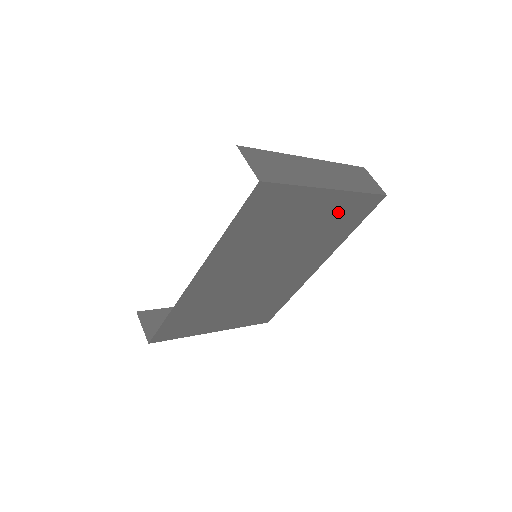
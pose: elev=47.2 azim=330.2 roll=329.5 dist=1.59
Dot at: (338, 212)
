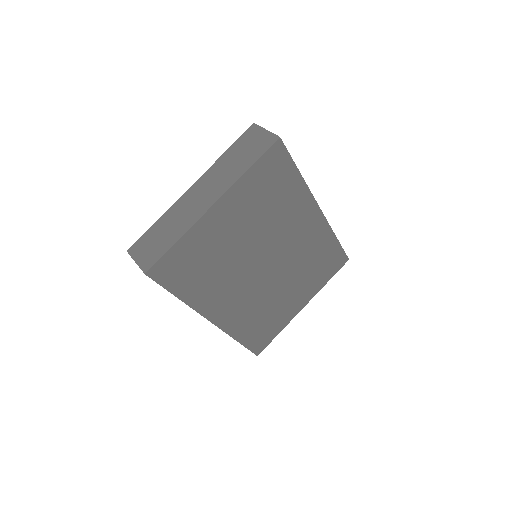
Dot at: (253, 195)
